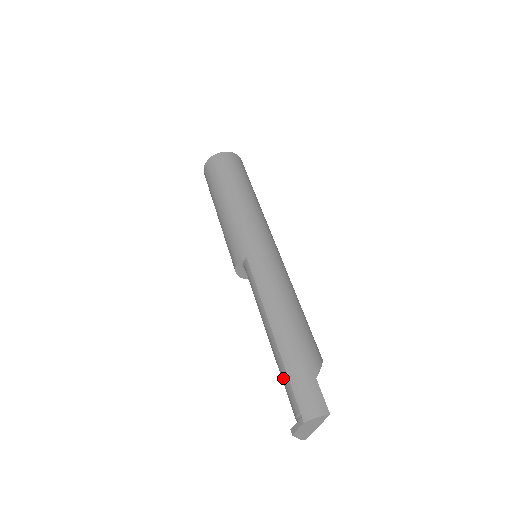
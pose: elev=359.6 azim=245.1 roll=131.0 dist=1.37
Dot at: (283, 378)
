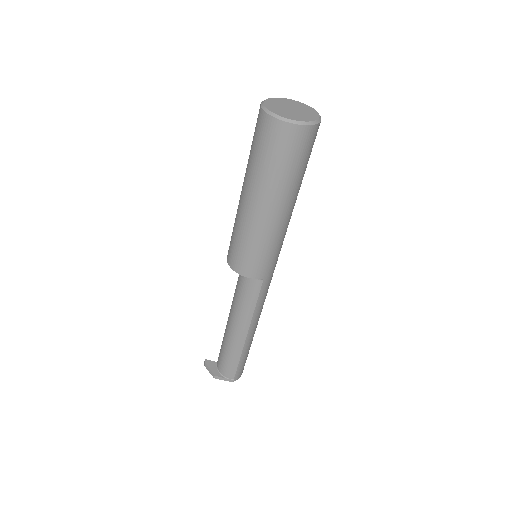
Dot at: (233, 360)
